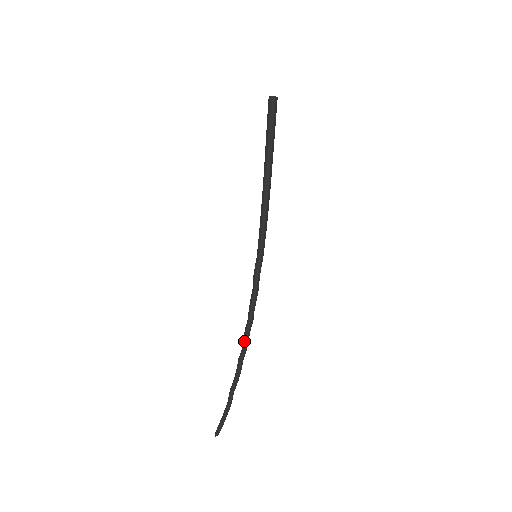
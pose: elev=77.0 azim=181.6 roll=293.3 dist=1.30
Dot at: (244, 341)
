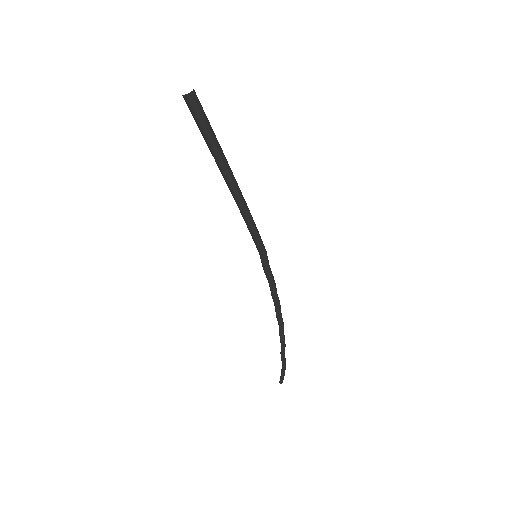
Dot at: (277, 320)
